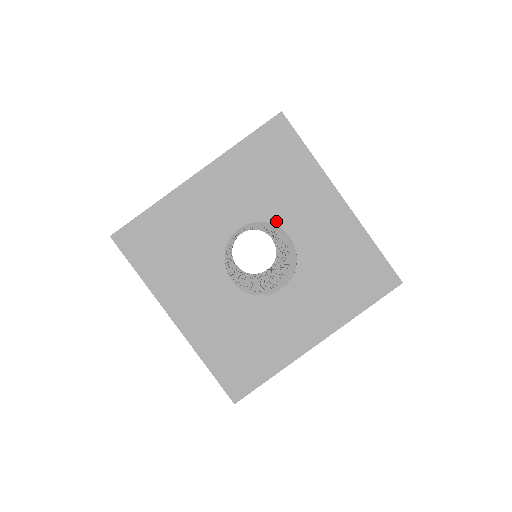
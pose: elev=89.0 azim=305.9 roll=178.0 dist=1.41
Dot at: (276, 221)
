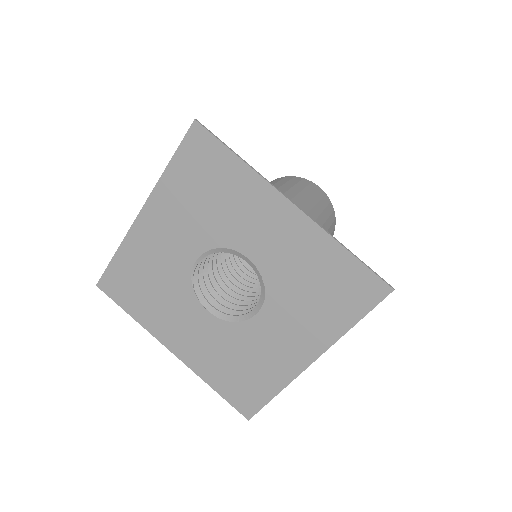
Dot at: (229, 245)
